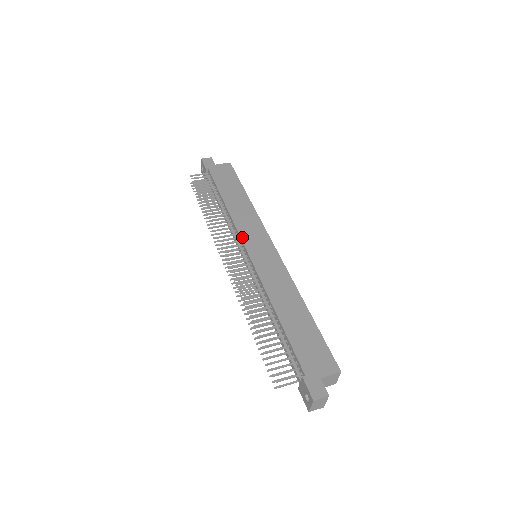
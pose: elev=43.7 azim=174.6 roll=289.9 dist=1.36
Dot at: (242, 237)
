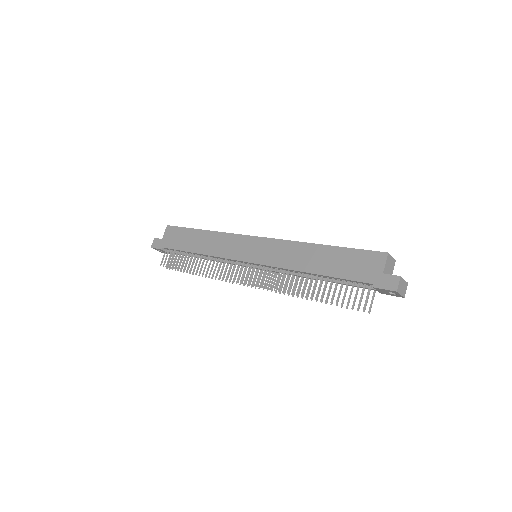
Dot at: (234, 258)
